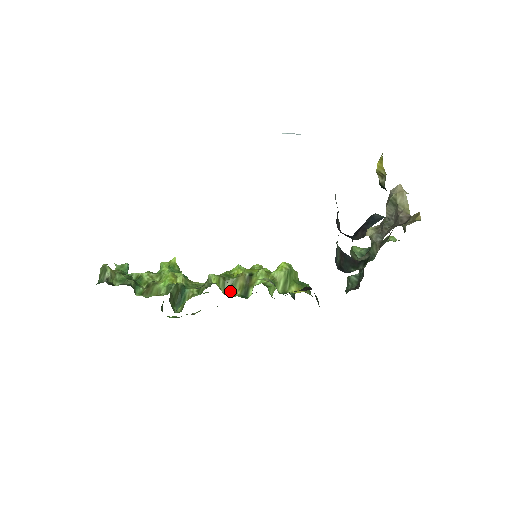
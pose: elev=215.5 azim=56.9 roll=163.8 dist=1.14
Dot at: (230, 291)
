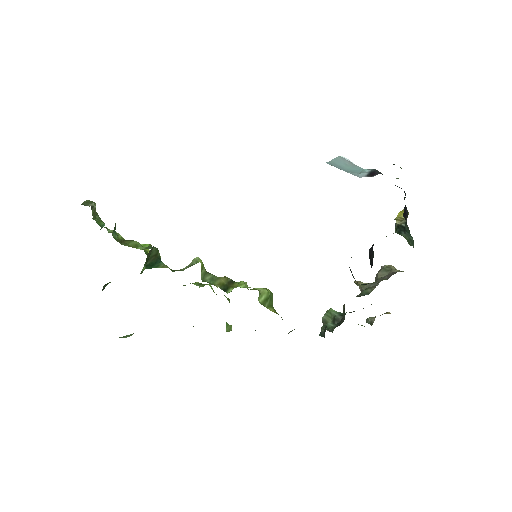
Dot at: (209, 282)
